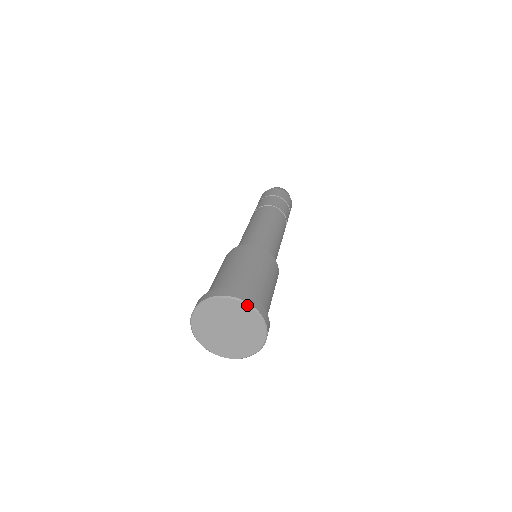
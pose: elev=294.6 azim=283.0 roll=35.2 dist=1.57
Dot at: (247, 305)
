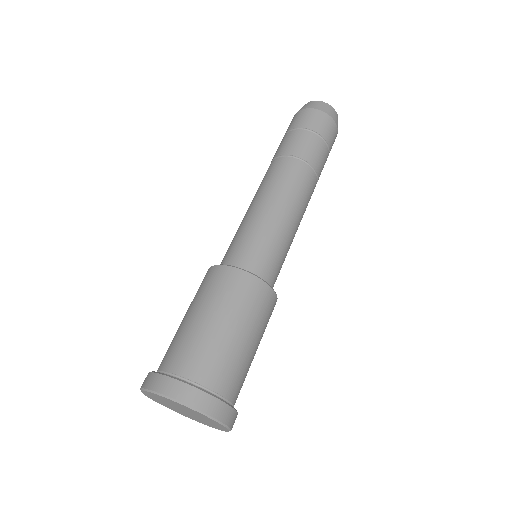
Dot at: (189, 408)
